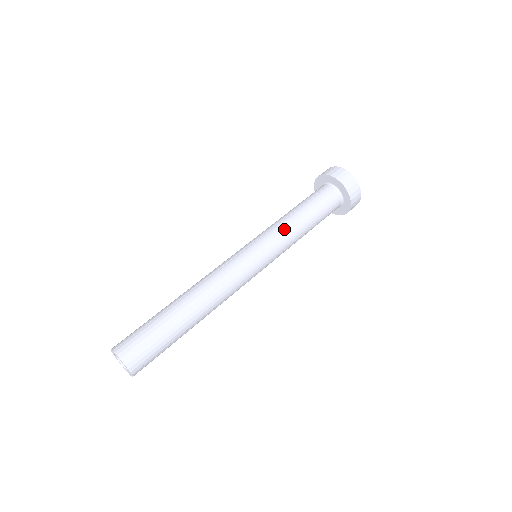
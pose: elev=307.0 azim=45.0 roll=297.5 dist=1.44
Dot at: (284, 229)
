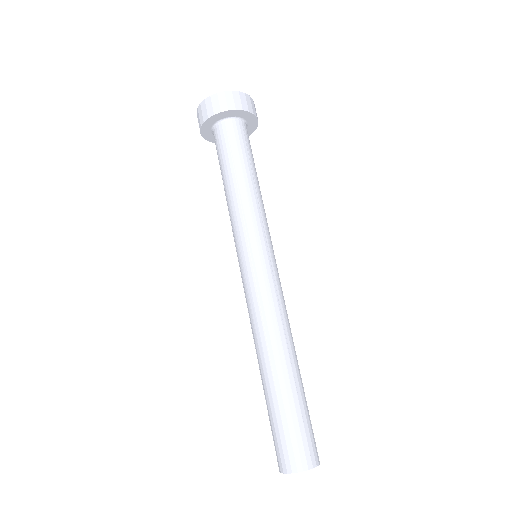
Dot at: (236, 212)
